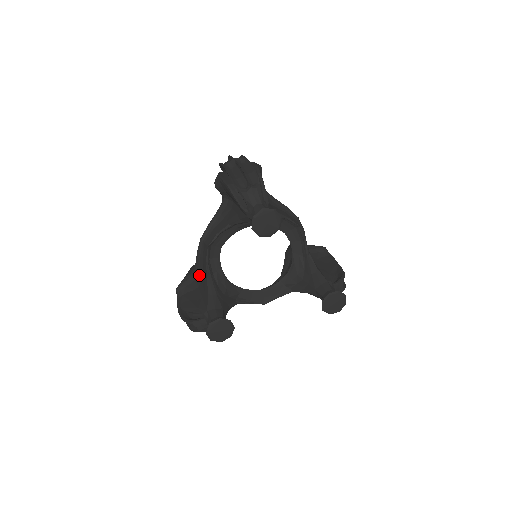
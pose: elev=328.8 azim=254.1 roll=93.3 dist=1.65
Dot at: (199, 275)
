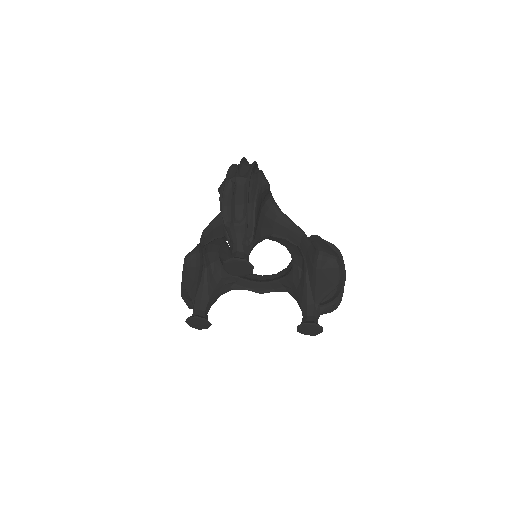
Dot at: (202, 256)
